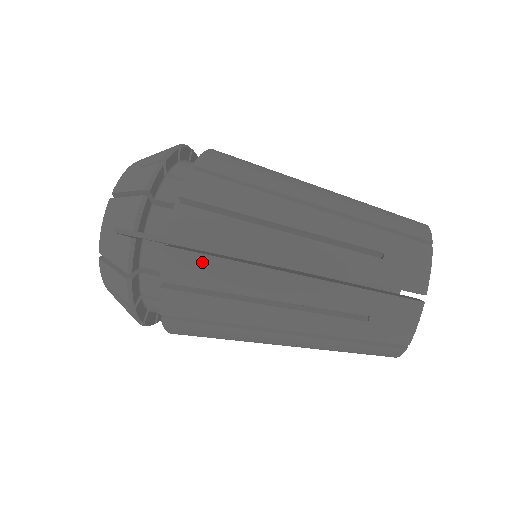
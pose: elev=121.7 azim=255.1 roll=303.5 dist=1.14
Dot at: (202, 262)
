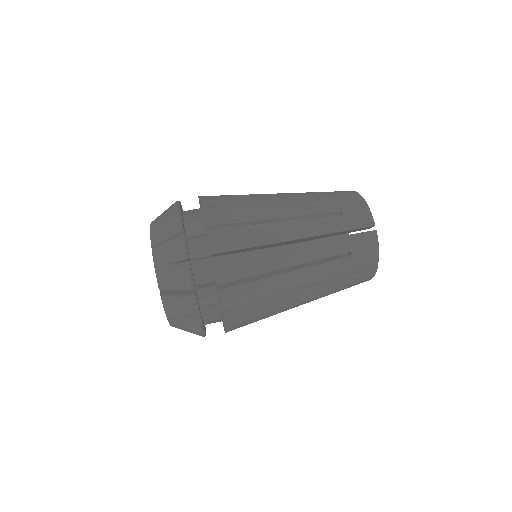
Dot at: (248, 310)
